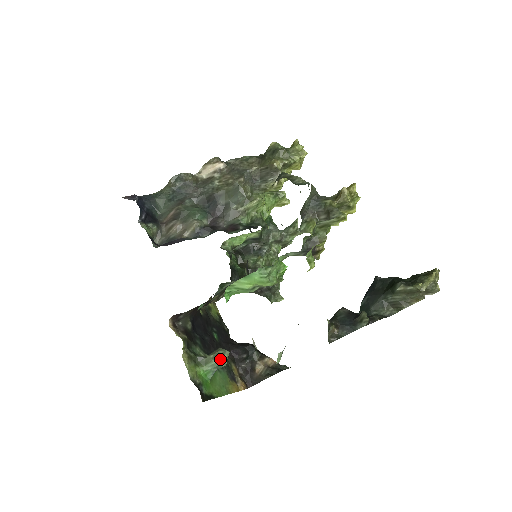
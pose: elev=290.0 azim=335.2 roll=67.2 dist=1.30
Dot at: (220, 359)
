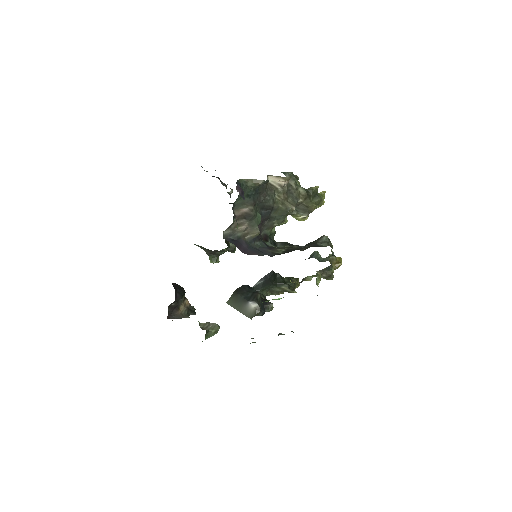
Dot at: (216, 333)
